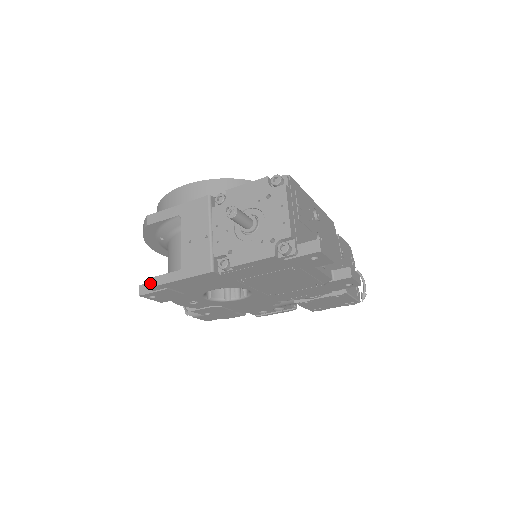
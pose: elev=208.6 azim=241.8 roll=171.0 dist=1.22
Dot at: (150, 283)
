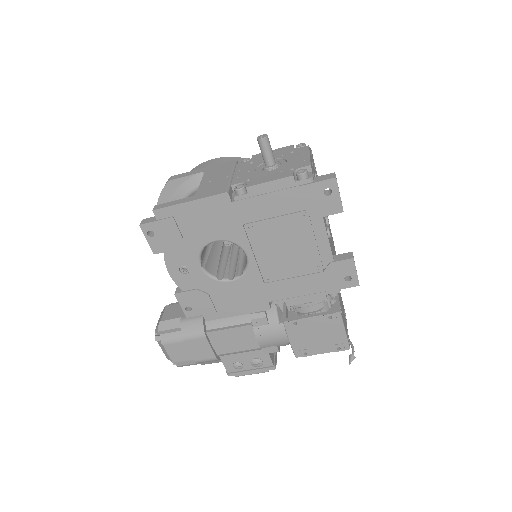
Dot at: (158, 207)
